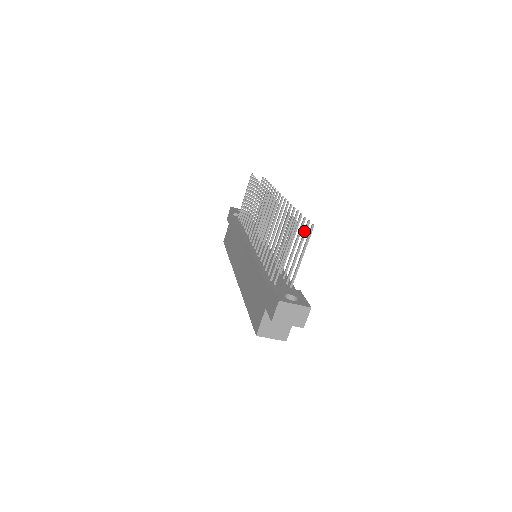
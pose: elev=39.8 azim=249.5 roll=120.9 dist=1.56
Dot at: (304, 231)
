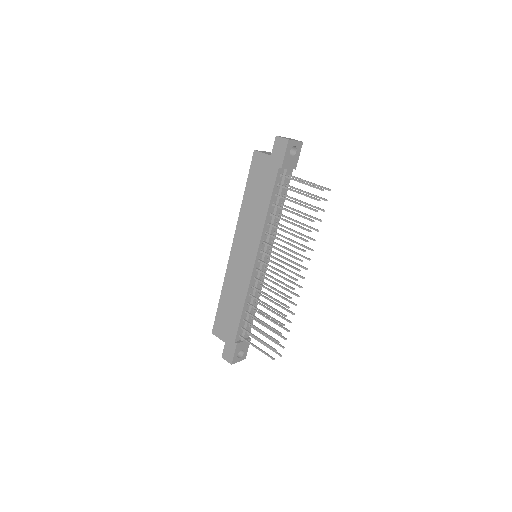
Dot at: occluded
